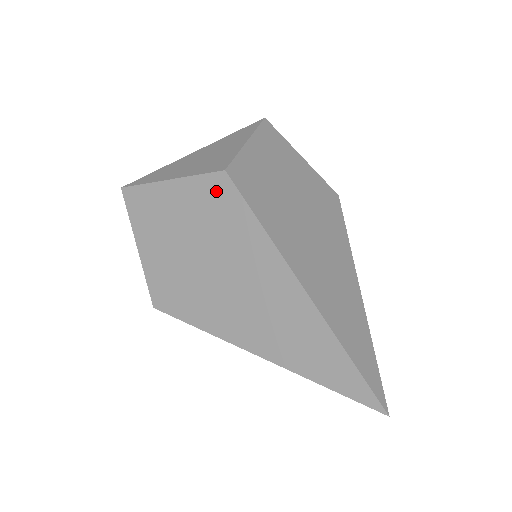
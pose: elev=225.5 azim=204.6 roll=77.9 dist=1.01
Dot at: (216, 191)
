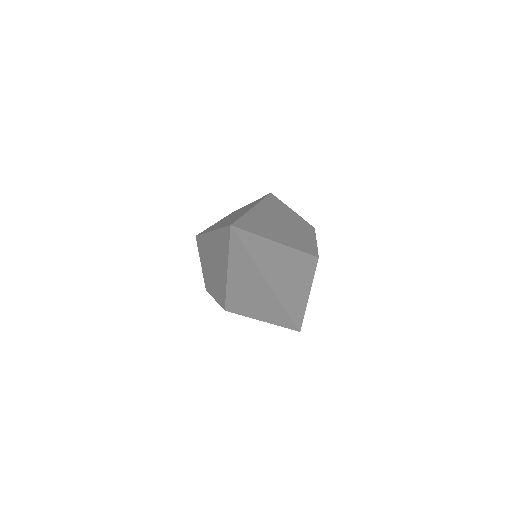
Dot at: occluded
